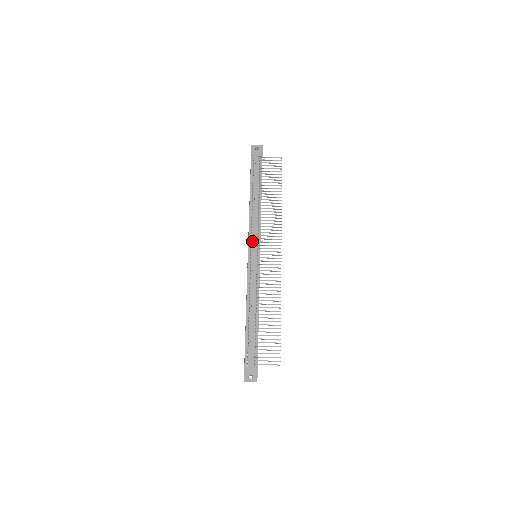
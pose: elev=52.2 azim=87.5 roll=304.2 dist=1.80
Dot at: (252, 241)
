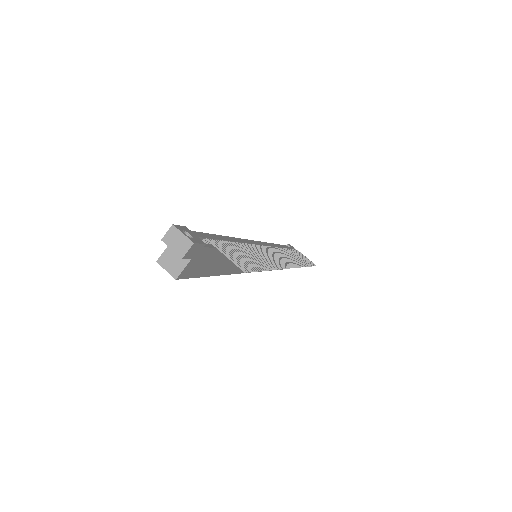
Dot at: occluded
